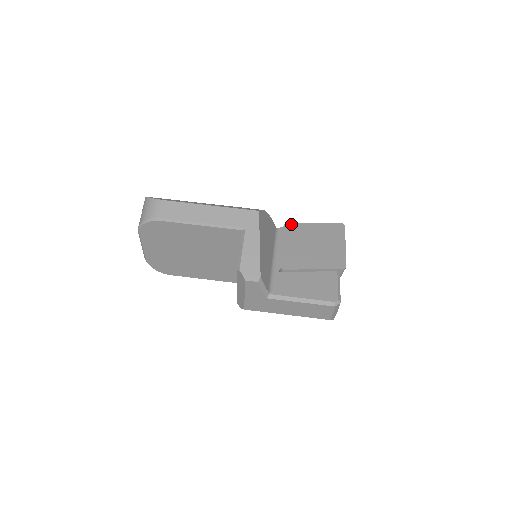
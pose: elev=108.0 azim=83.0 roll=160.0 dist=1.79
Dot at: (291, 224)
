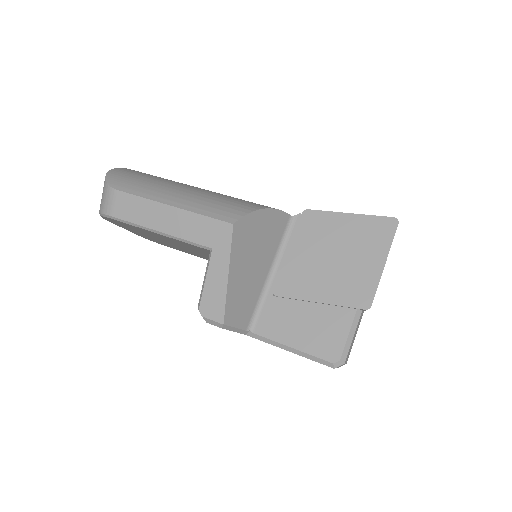
Dot at: (313, 212)
